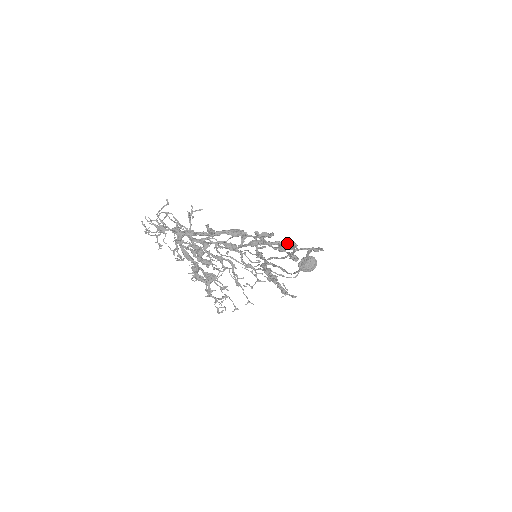
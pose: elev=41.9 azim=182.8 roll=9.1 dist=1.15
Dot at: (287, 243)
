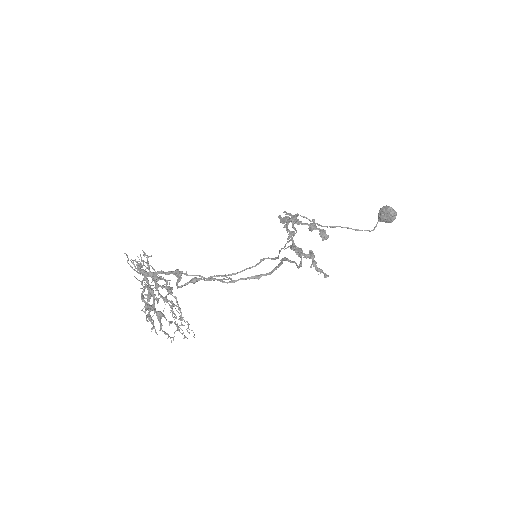
Dot at: (219, 280)
